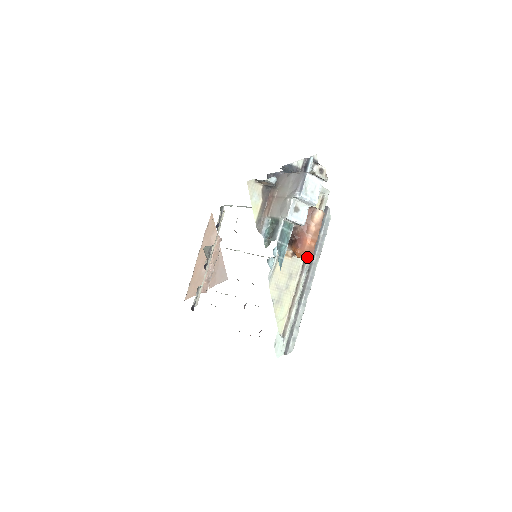
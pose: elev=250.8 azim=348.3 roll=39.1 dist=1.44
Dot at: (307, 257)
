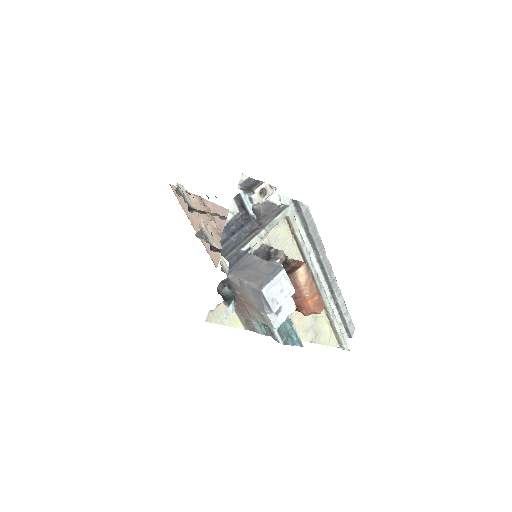
Dot at: (319, 312)
